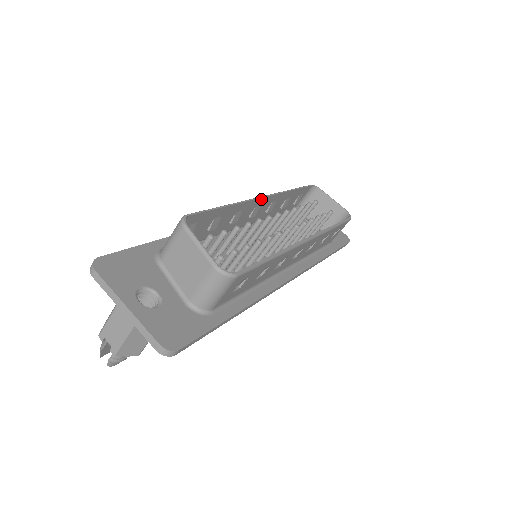
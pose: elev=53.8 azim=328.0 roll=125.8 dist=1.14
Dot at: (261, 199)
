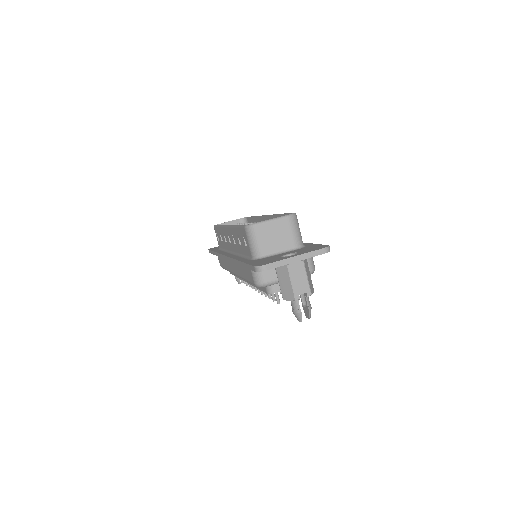
Dot at: occluded
